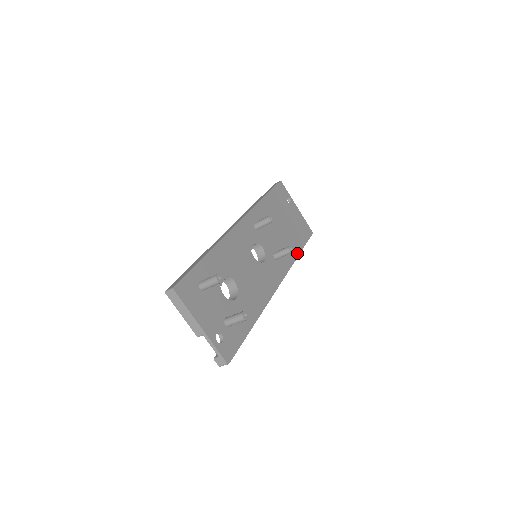
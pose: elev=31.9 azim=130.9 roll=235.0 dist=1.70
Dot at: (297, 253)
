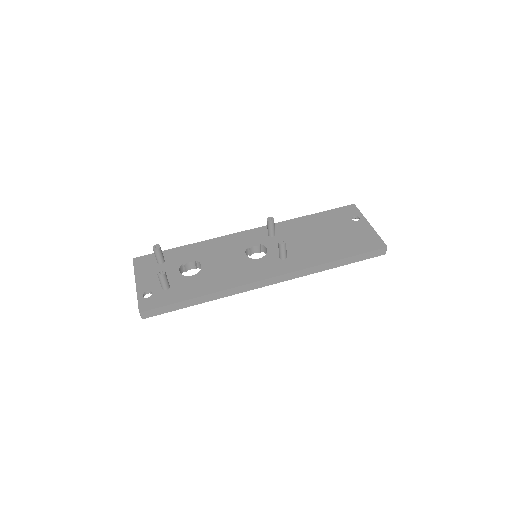
Dot at: (330, 260)
